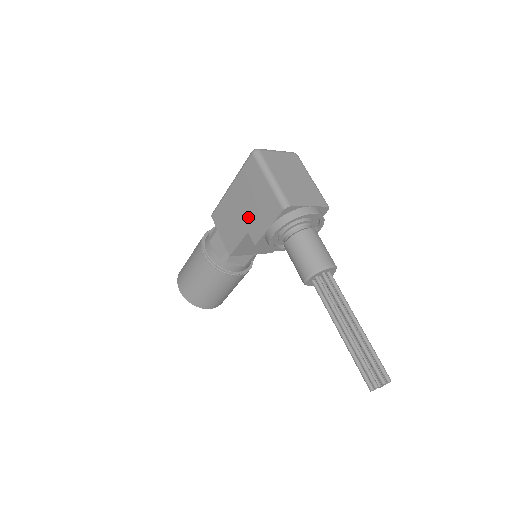
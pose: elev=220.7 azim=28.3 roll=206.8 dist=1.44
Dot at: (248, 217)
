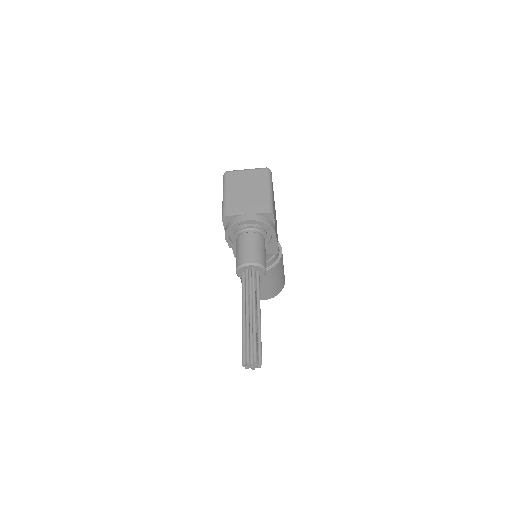
Dot at: occluded
